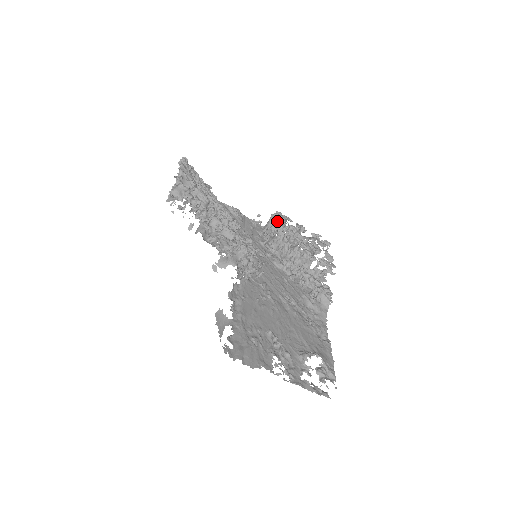
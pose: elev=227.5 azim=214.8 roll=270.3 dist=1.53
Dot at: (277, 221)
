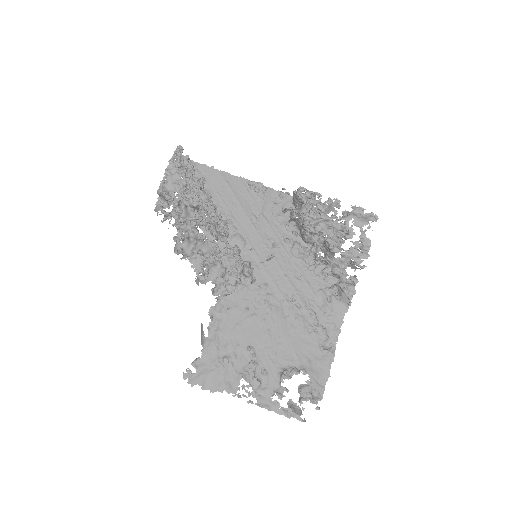
Dot at: (300, 199)
